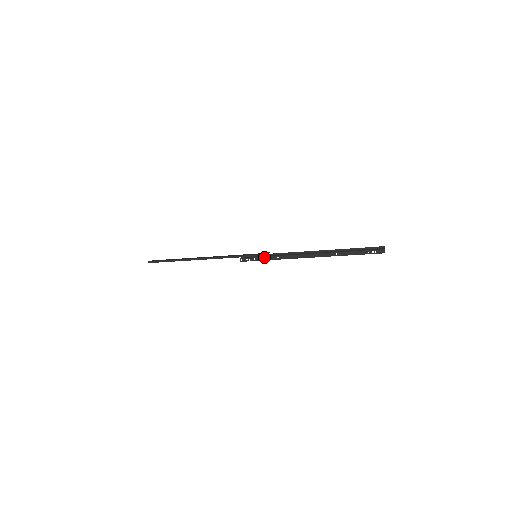
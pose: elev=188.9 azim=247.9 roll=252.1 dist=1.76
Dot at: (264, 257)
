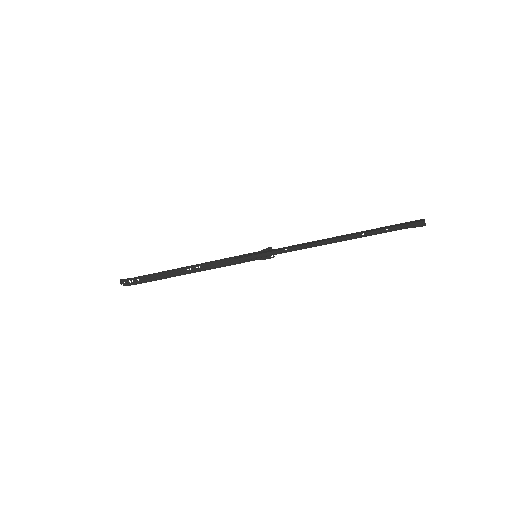
Dot at: (266, 251)
